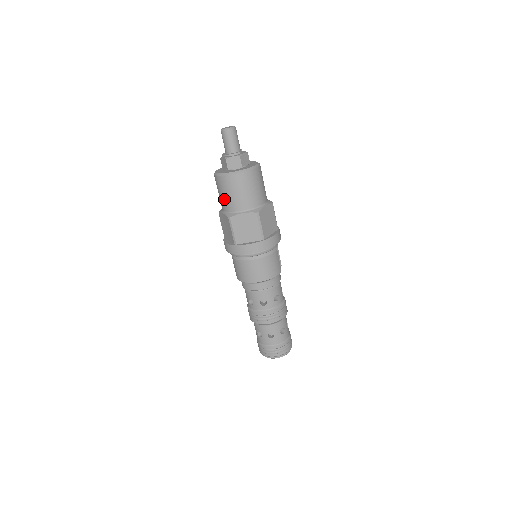
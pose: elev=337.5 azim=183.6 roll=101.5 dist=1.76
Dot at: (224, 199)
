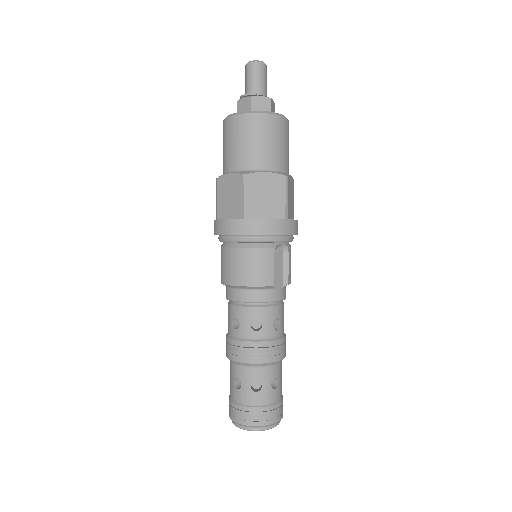
Dot at: (223, 155)
